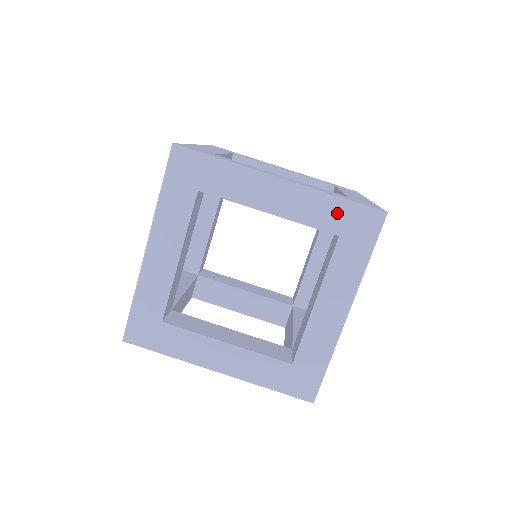
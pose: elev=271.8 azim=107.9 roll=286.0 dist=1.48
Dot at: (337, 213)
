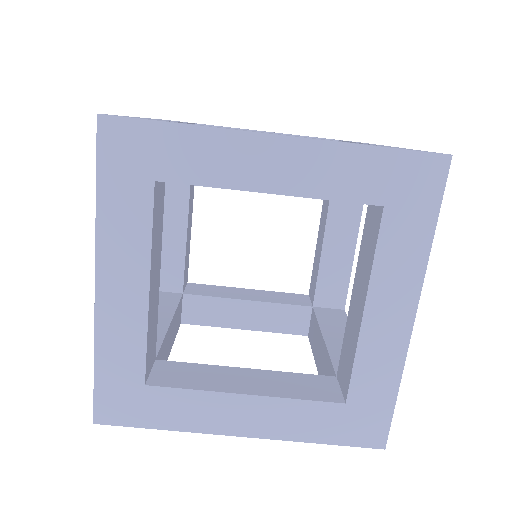
Dot at: (375, 172)
